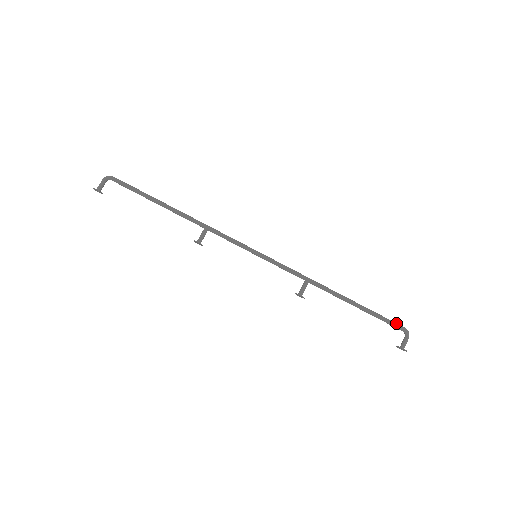
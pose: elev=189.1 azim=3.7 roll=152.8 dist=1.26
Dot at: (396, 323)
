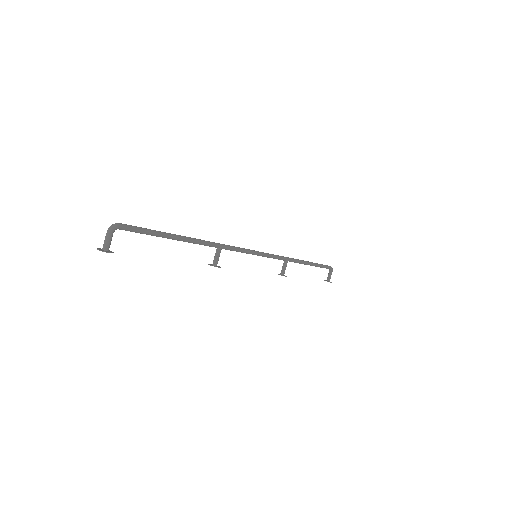
Dot at: (328, 266)
